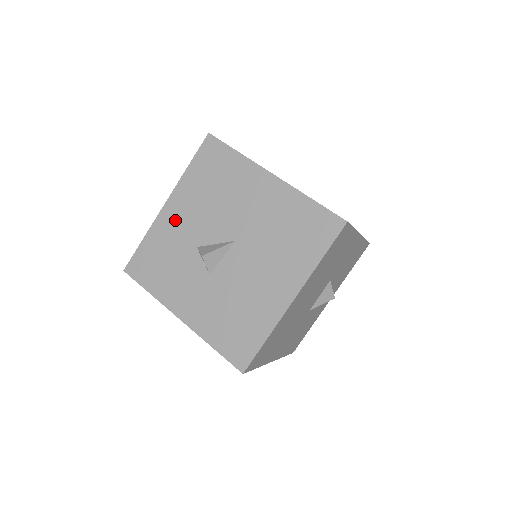
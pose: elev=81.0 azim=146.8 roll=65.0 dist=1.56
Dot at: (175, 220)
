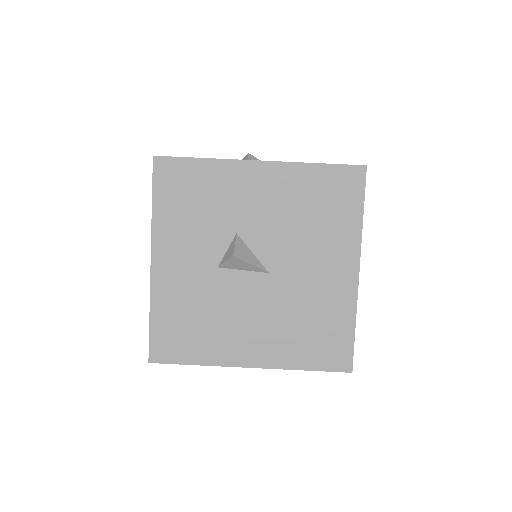
Dot at: (249, 187)
